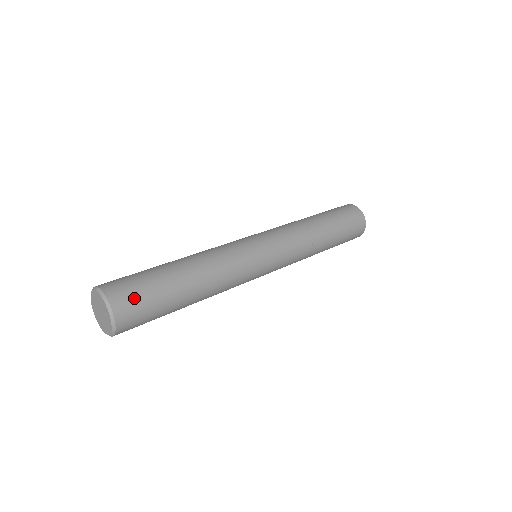
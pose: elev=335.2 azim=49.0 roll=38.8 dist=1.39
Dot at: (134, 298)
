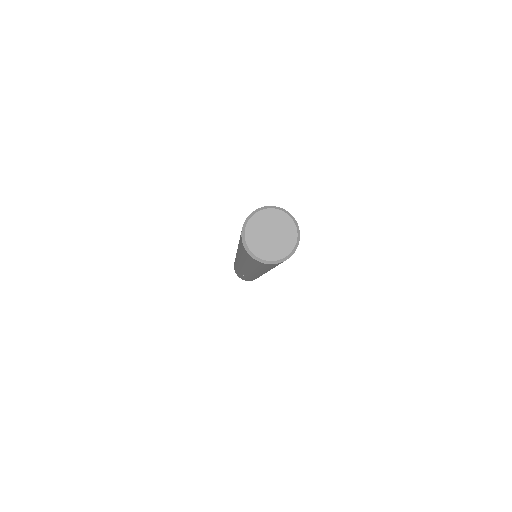
Dot at: occluded
